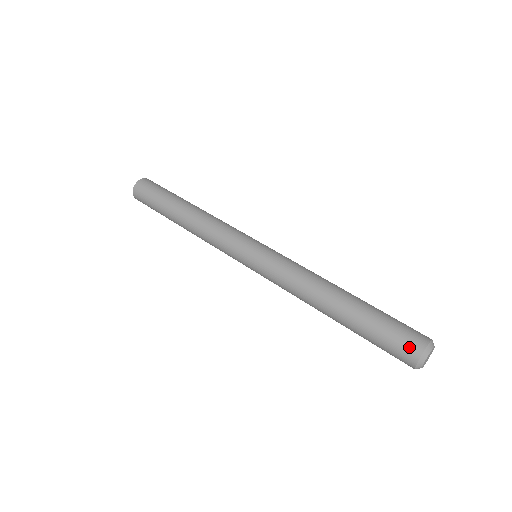
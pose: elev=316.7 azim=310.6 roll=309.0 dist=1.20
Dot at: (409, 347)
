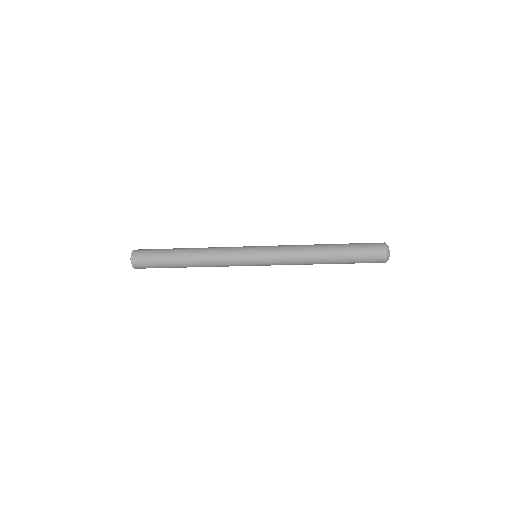
Dot at: (378, 245)
